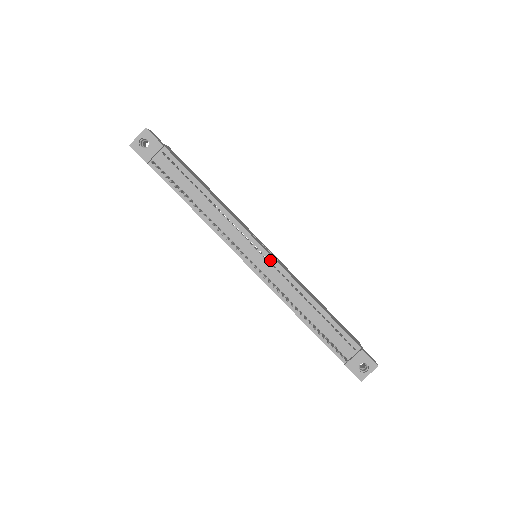
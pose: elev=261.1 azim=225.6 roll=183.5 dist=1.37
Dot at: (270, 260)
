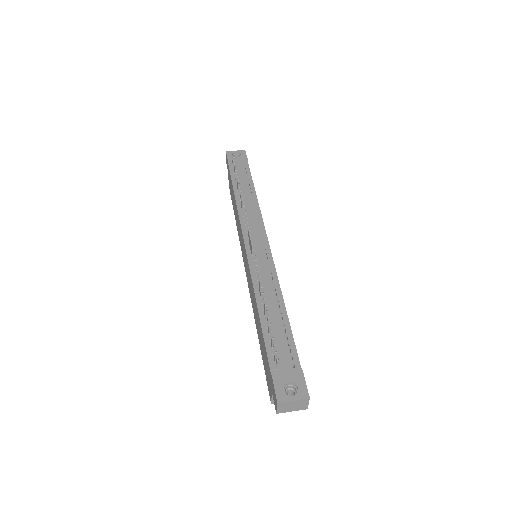
Dot at: (267, 252)
